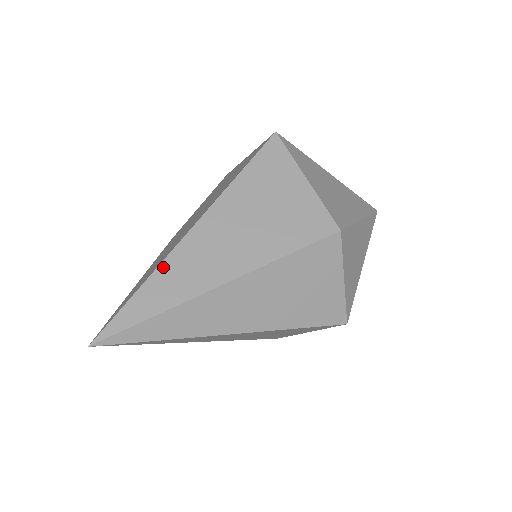
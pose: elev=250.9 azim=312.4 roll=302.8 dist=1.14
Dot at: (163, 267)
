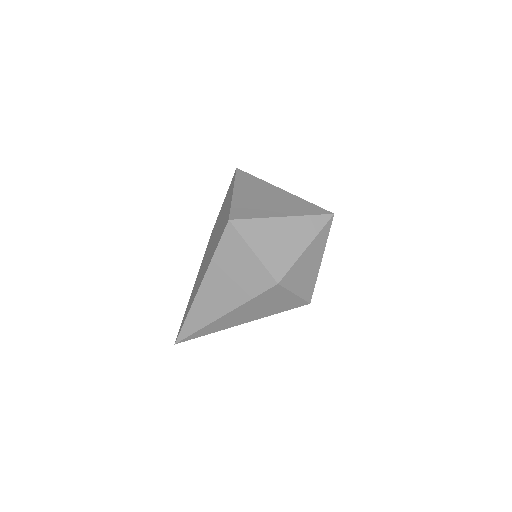
Dot at: (192, 309)
